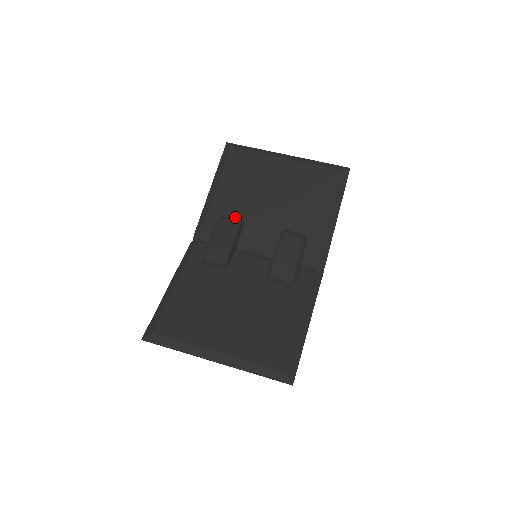
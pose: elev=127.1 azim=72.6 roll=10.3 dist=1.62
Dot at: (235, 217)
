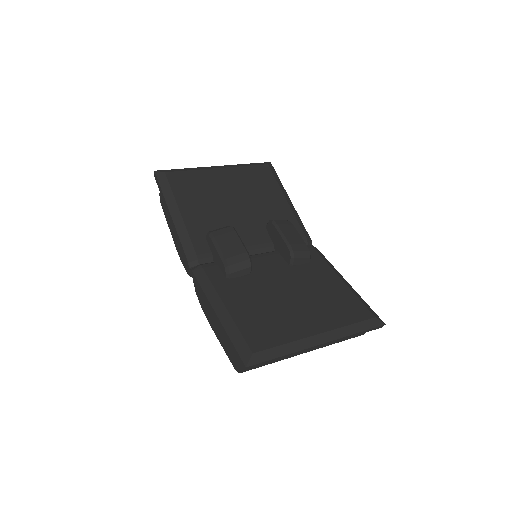
Dot at: occluded
